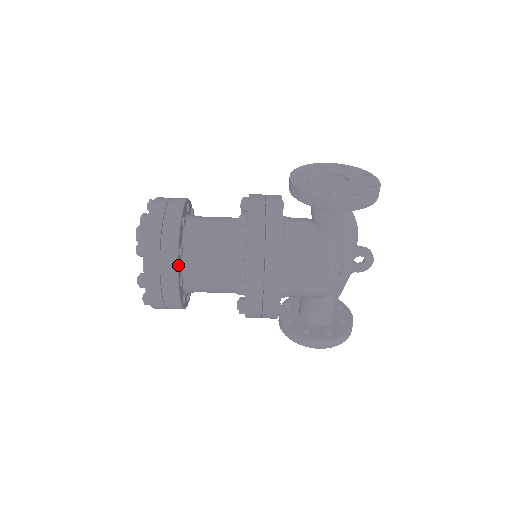
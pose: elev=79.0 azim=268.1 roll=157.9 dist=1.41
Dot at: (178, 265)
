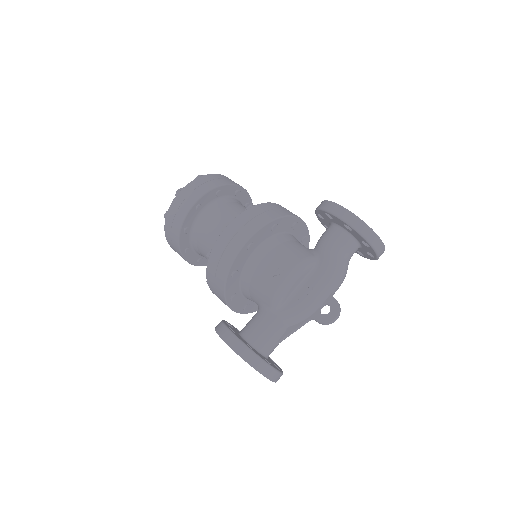
Dot at: (209, 192)
